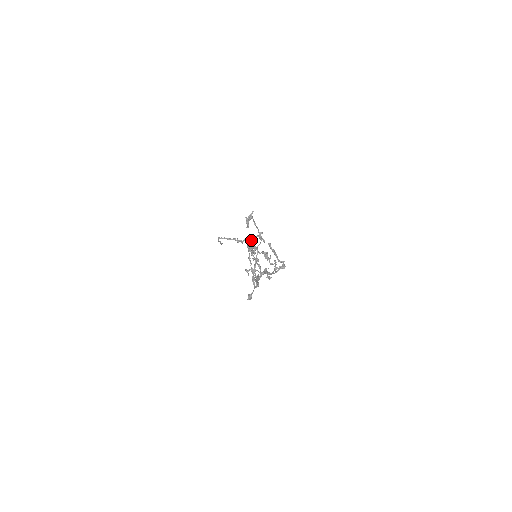
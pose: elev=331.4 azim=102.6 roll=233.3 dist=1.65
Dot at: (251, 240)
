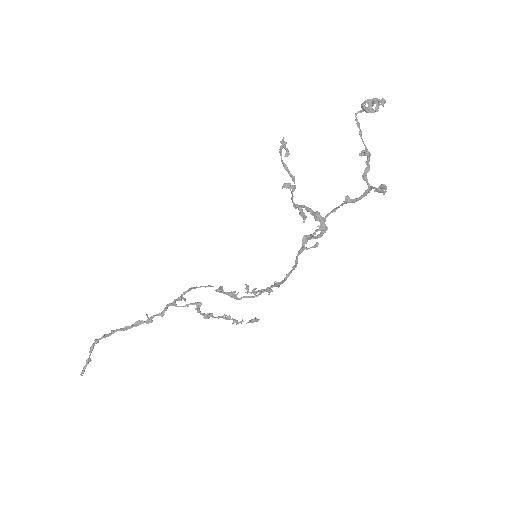
Dot at: (287, 183)
